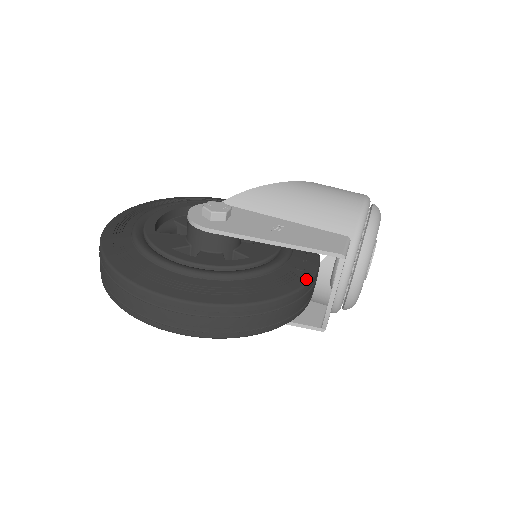
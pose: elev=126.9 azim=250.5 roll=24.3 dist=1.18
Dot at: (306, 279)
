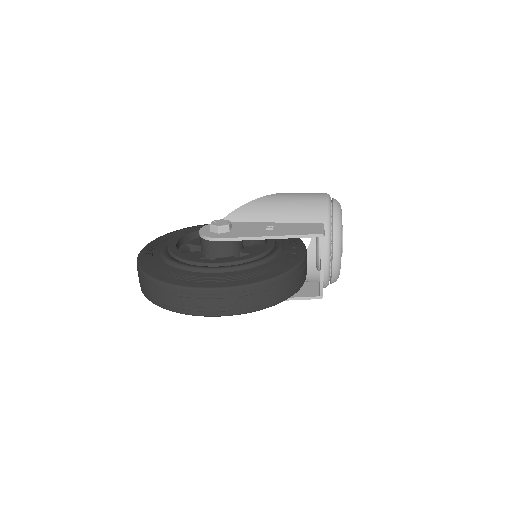
Dot at: (300, 258)
